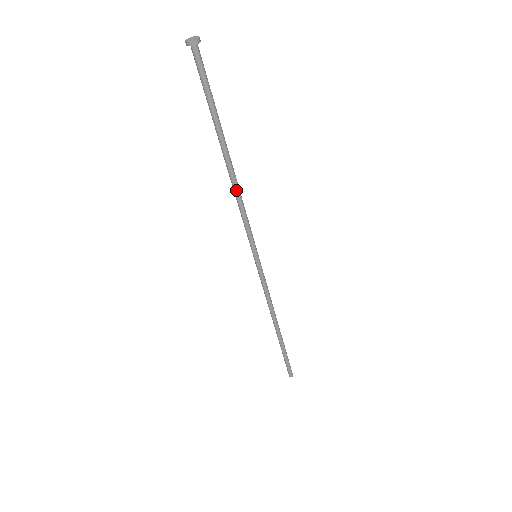
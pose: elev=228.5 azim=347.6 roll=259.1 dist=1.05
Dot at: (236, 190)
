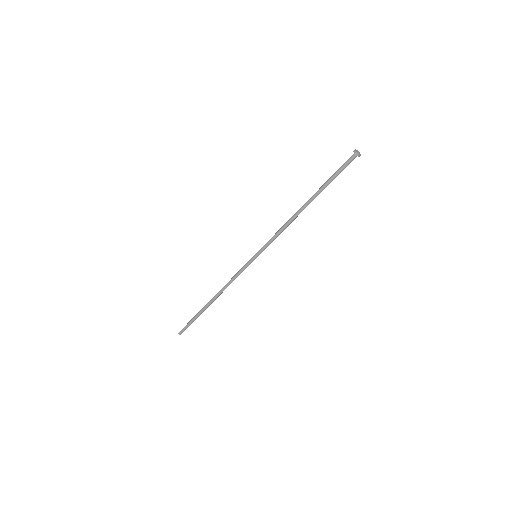
Dot at: (291, 220)
